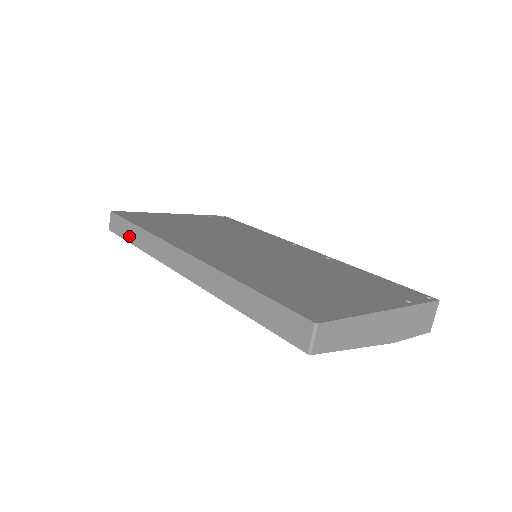
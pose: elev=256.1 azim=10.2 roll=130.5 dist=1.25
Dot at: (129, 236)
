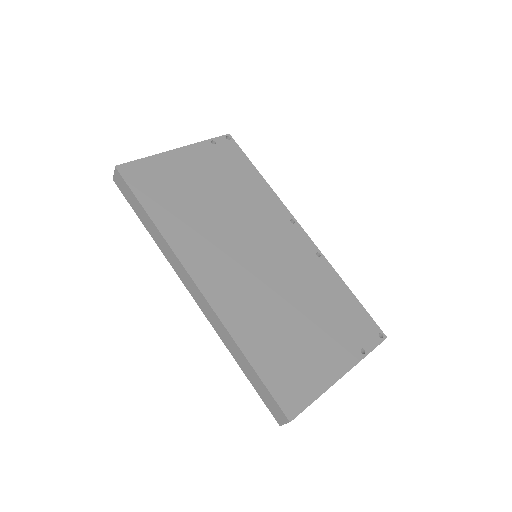
Dot at: (138, 212)
